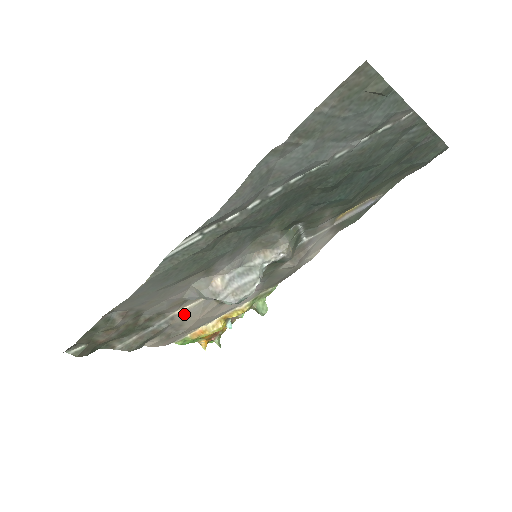
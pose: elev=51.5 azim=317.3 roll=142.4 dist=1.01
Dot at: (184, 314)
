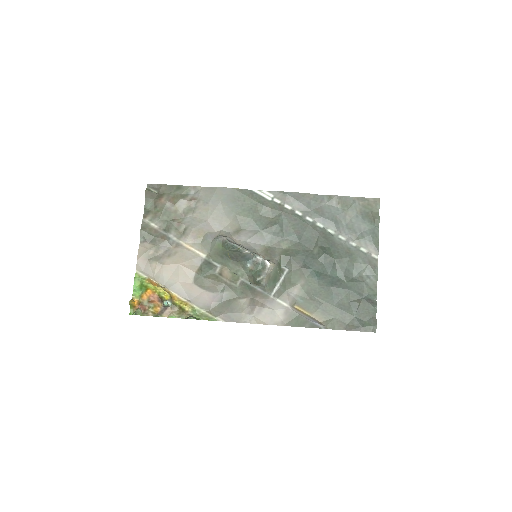
Dot at: (184, 250)
